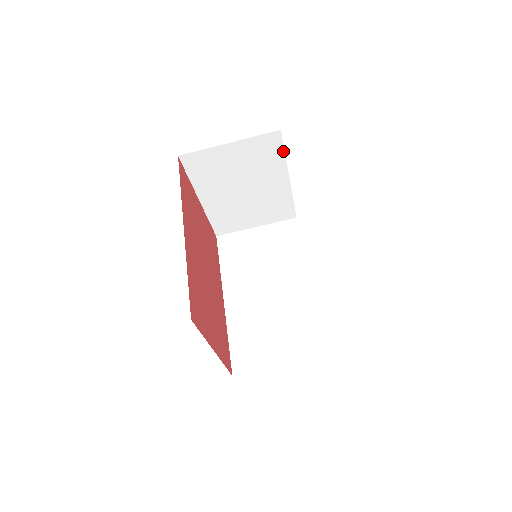
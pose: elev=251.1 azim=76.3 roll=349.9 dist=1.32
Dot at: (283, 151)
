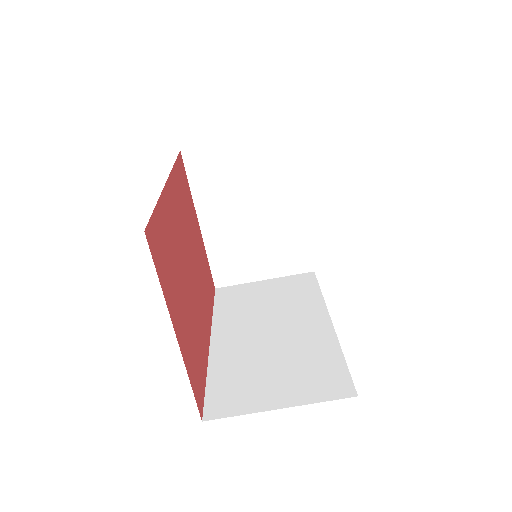
Dot at: (298, 161)
